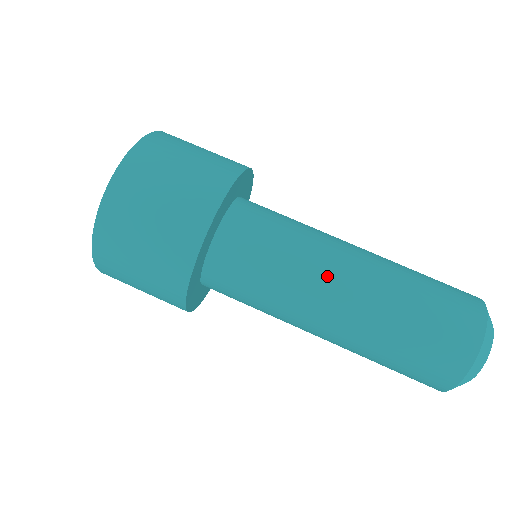
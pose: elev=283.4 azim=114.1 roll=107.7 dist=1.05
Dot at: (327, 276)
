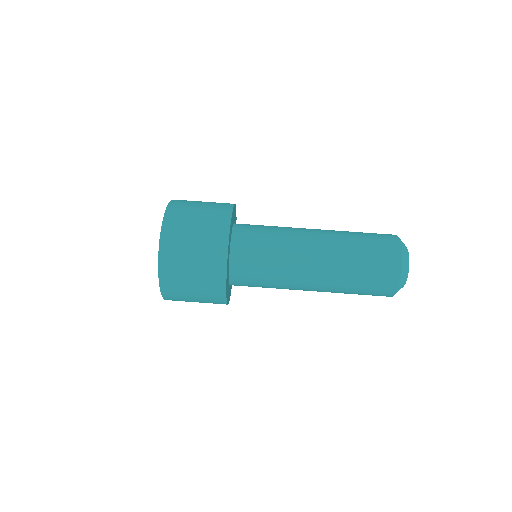
Dot at: (301, 277)
